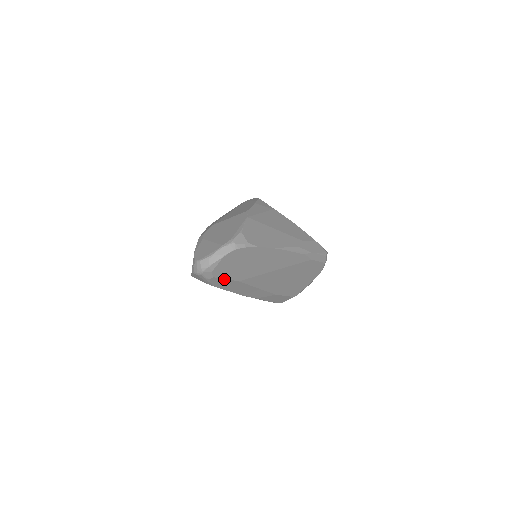
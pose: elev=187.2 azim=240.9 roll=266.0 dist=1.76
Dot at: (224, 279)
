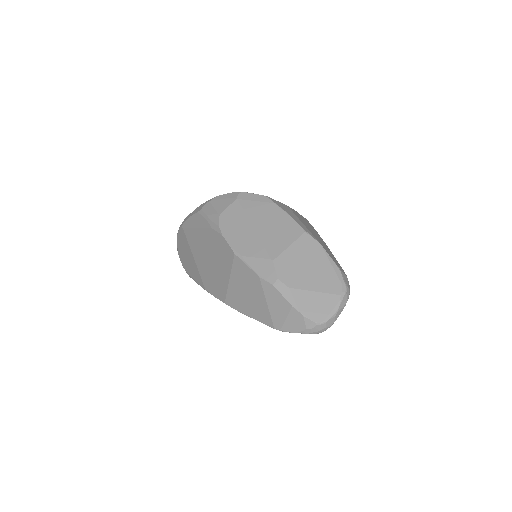
Dot at: occluded
